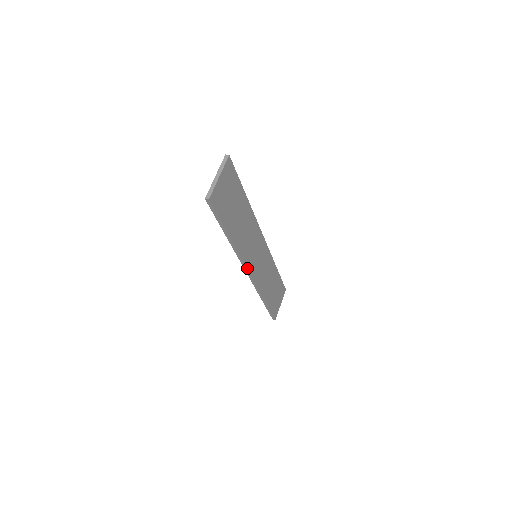
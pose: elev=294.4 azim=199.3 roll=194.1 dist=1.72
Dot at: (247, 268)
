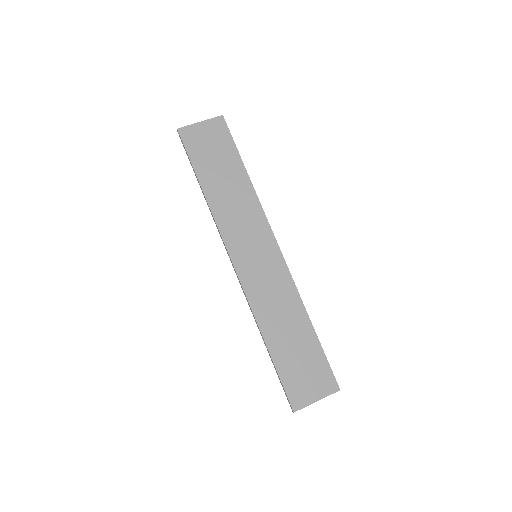
Dot at: (228, 250)
